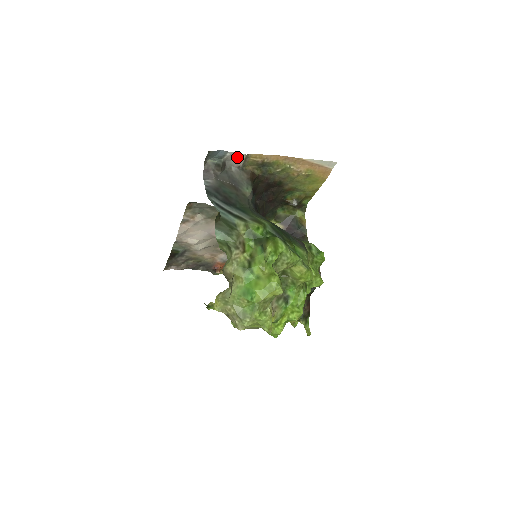
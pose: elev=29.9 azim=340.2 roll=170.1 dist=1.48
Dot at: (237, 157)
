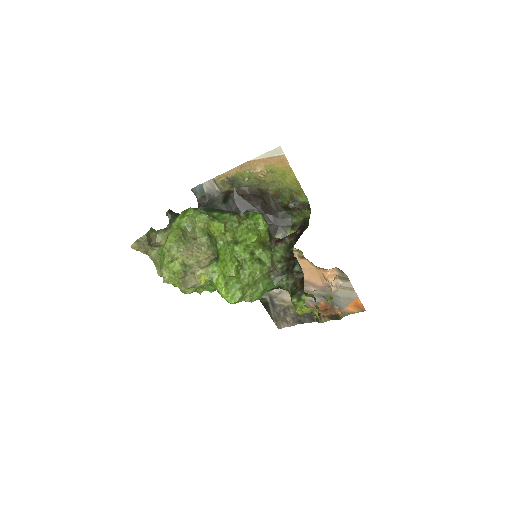
Dot at: (211, 185)
